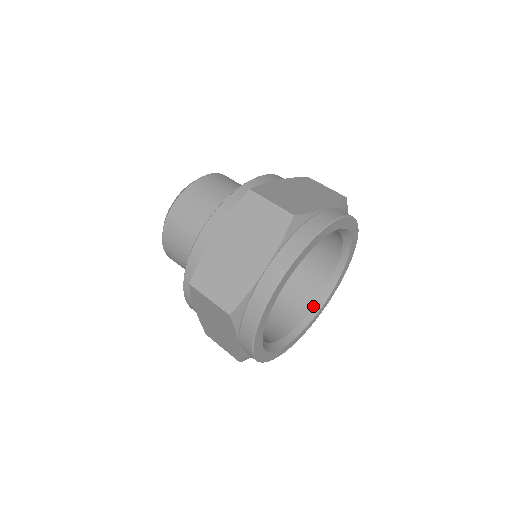
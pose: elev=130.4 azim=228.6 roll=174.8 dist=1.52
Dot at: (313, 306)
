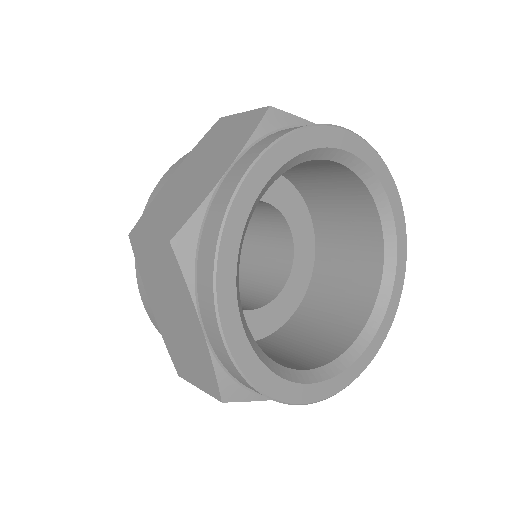
Dot at: (289, 367)
